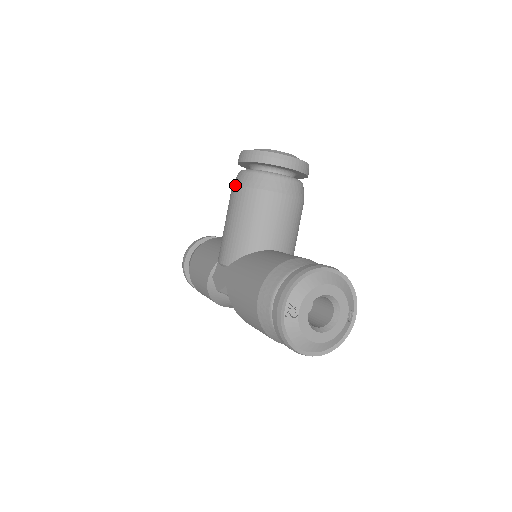
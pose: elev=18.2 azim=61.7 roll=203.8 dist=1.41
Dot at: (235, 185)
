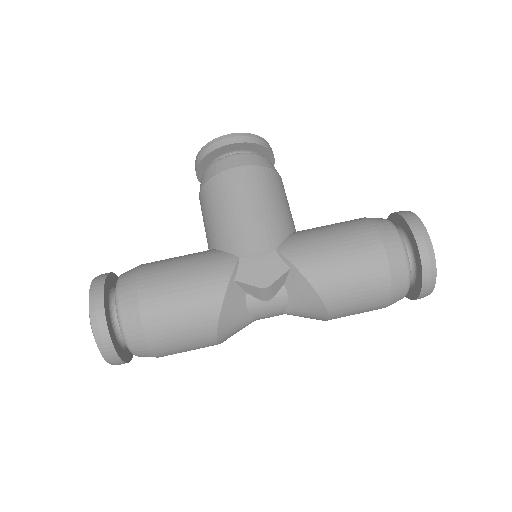
Dot at: (237, 165)
